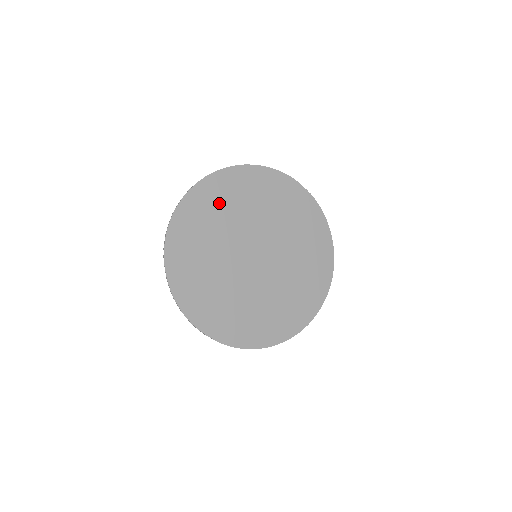
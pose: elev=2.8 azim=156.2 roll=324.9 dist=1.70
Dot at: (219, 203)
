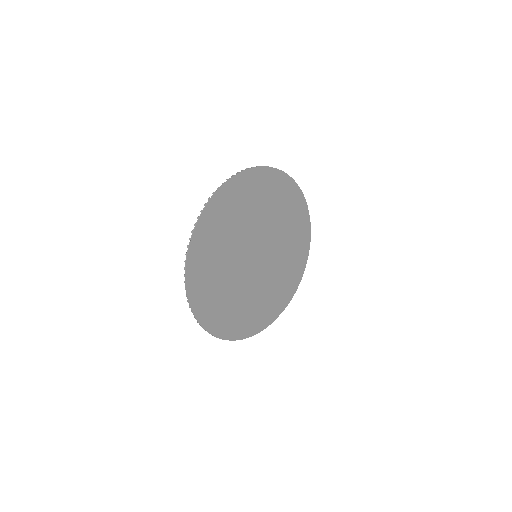
Dot at: (209, 276)
